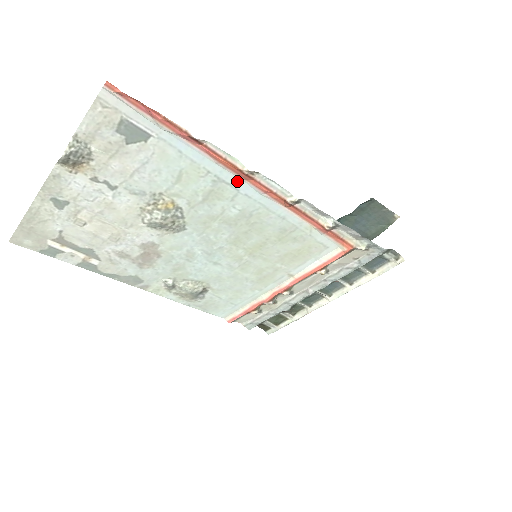
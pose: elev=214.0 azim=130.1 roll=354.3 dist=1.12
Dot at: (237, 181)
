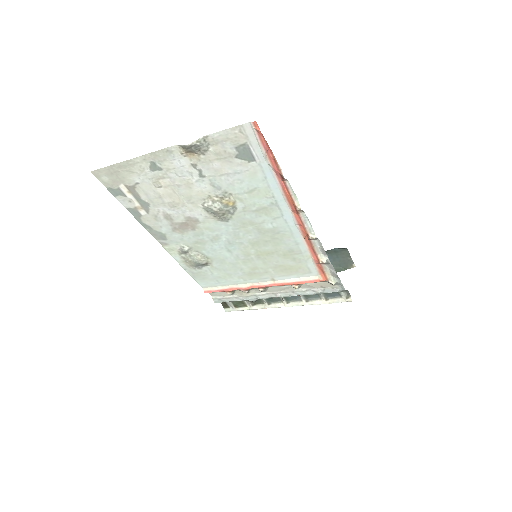
Dot at: (287, 210)
